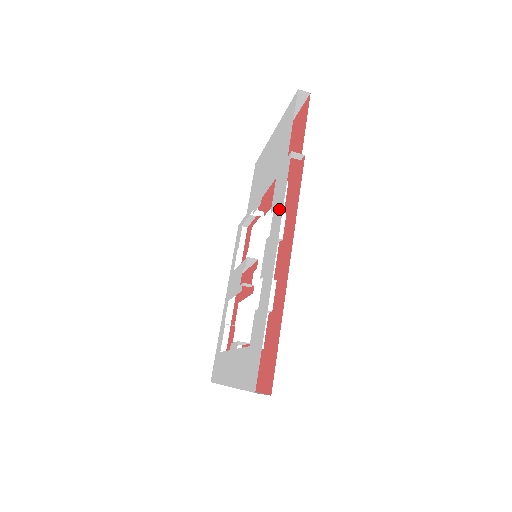
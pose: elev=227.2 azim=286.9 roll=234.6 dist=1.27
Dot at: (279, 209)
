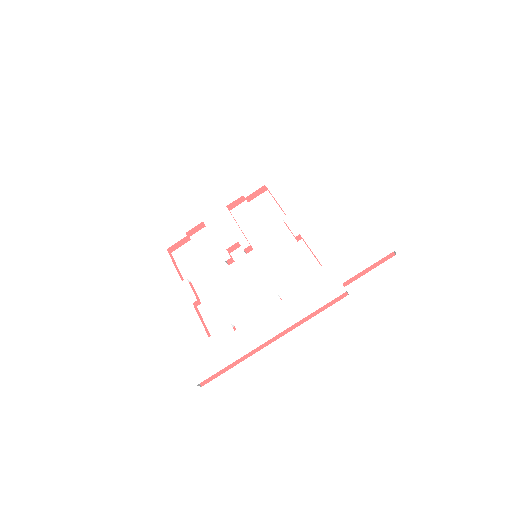
Dot at: (304, 307)
